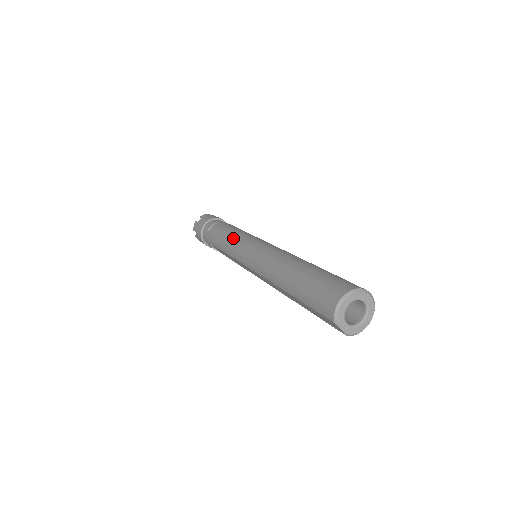
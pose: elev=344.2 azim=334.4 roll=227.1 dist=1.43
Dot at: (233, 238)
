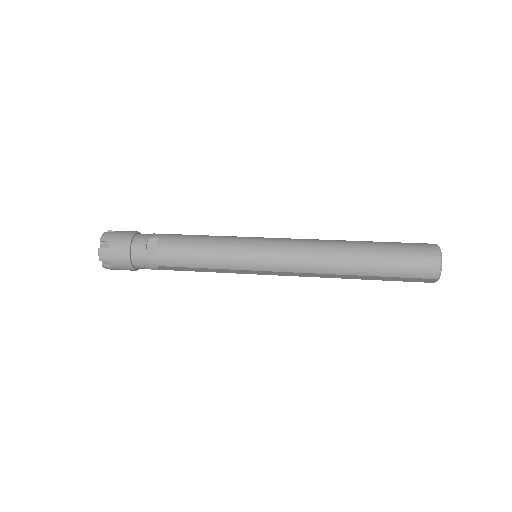
Dot at: (221, 249)
